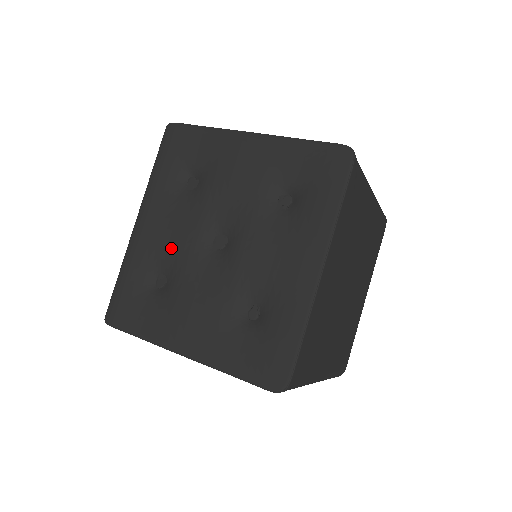
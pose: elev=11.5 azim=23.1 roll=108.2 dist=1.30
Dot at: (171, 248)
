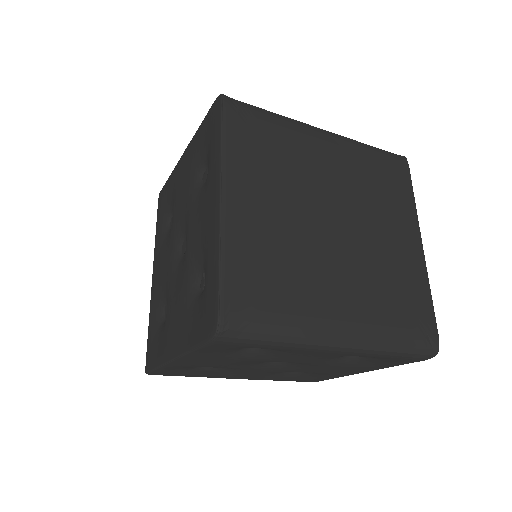
Dot at: (164, 278)
